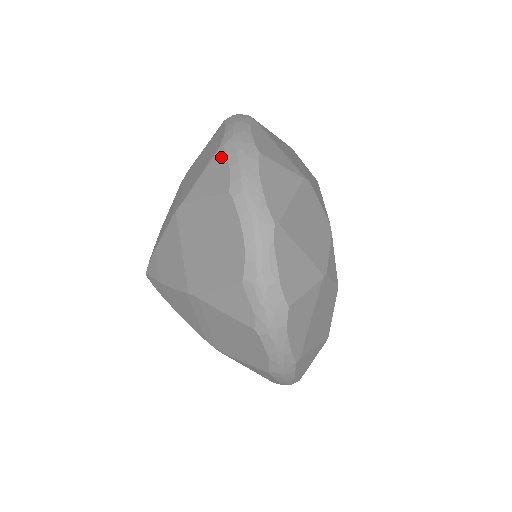
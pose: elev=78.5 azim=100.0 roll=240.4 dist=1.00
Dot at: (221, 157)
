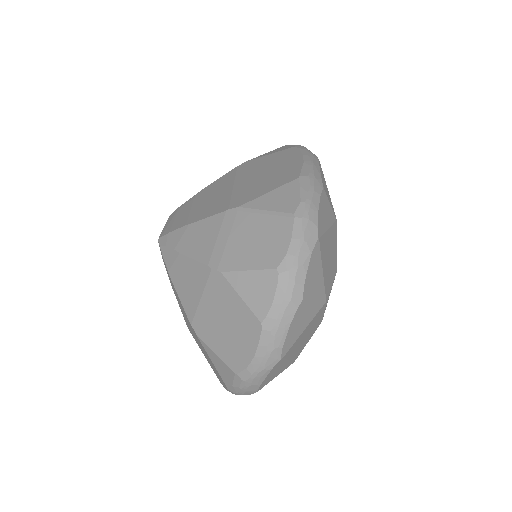
Dot at: (272, 282)
